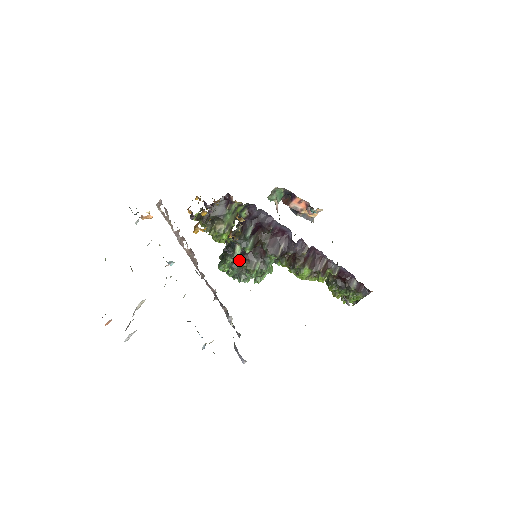
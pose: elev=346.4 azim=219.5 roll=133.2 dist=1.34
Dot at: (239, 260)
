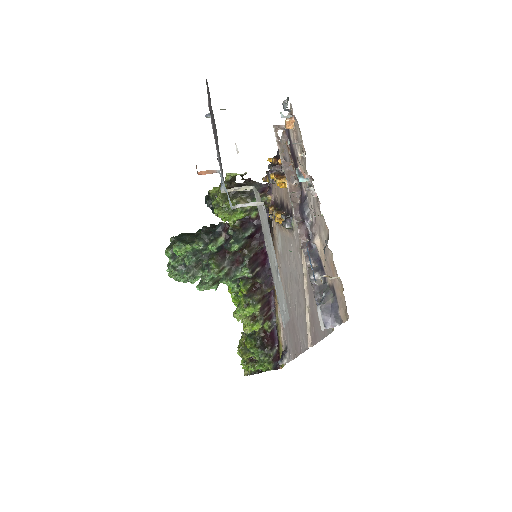
Dot at: (205, 253)
